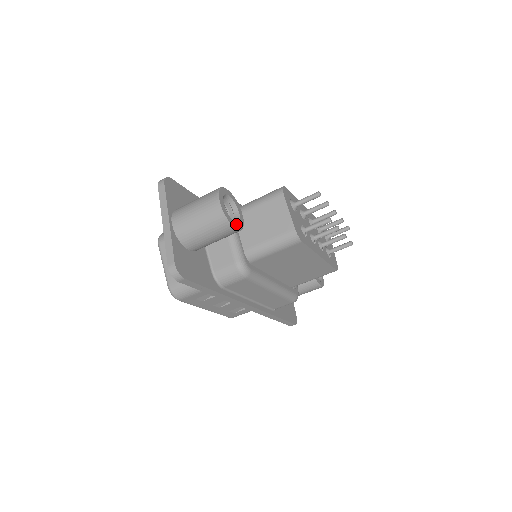
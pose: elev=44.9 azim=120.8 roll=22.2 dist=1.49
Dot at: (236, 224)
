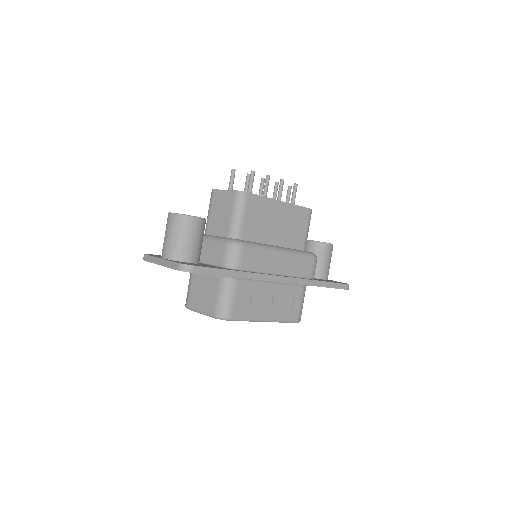
Dot at: occluded
